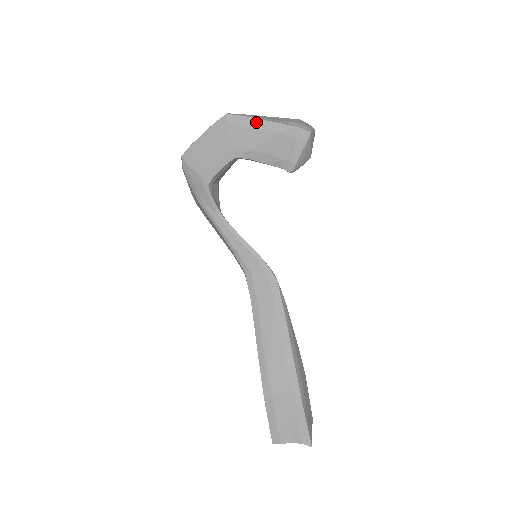
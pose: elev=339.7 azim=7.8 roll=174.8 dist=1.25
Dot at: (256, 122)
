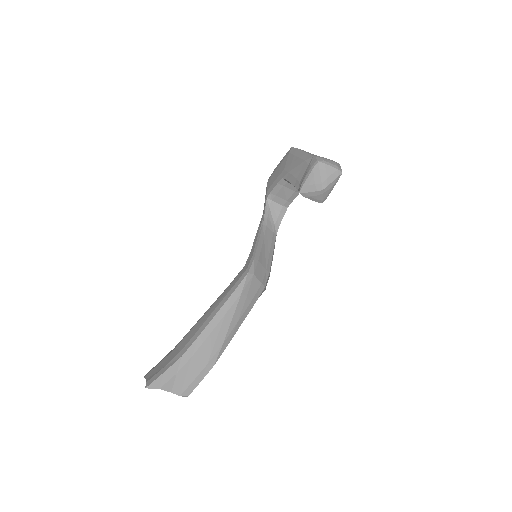
Dot at: (300, 152)
